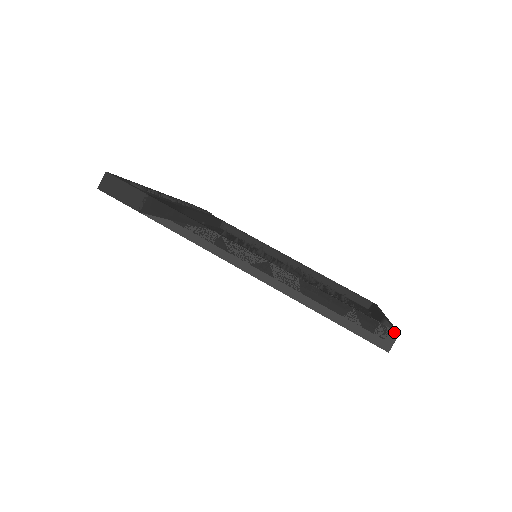
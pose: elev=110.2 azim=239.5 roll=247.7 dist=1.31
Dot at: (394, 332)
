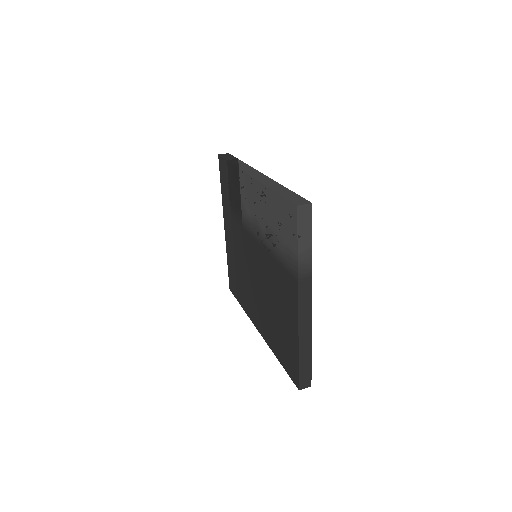
Dot at: (310, 202)
